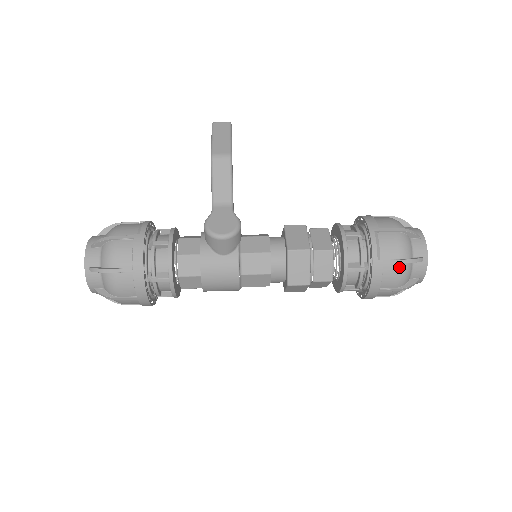
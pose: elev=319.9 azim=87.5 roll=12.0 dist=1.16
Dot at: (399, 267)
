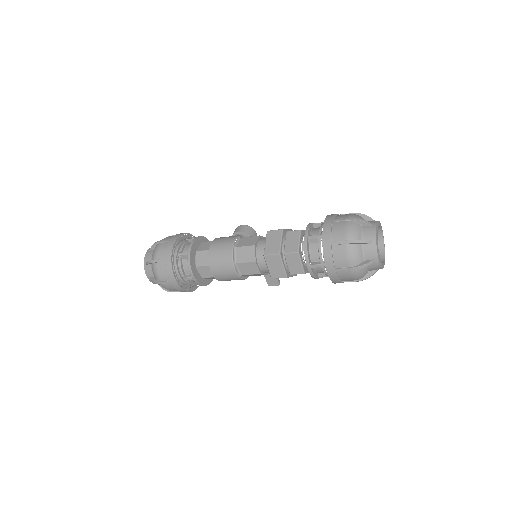
Dot at: occluded
